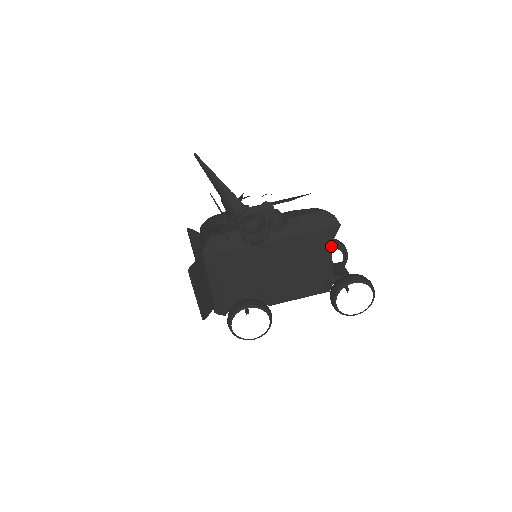
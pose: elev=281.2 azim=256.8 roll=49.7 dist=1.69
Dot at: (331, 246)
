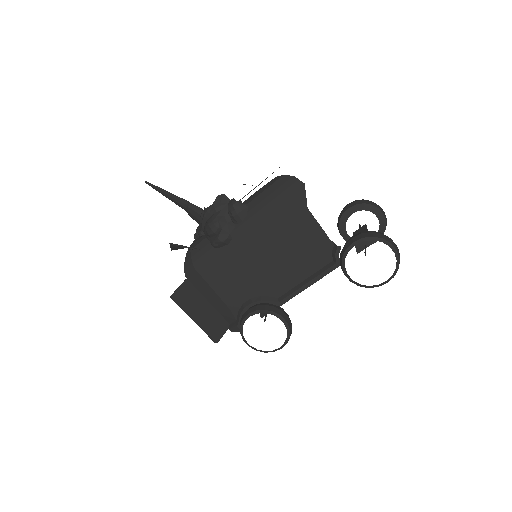
Dot at: (309, 212)
